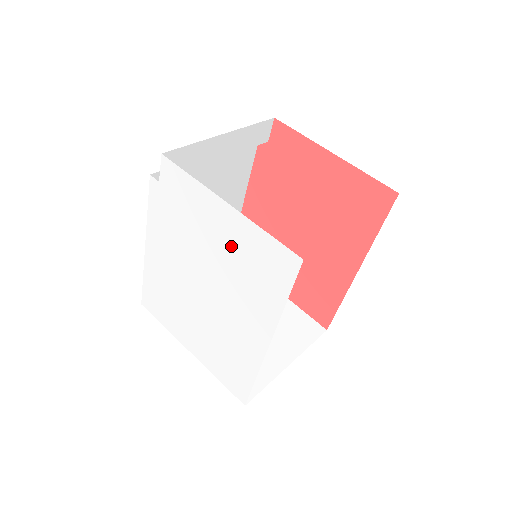
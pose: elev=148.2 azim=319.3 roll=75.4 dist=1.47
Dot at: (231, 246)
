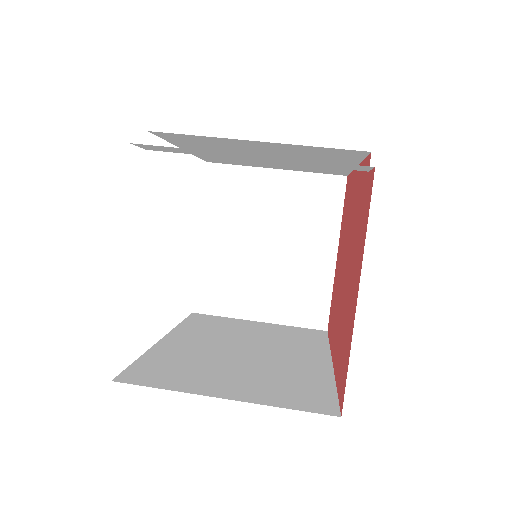
Dot at: occluded
